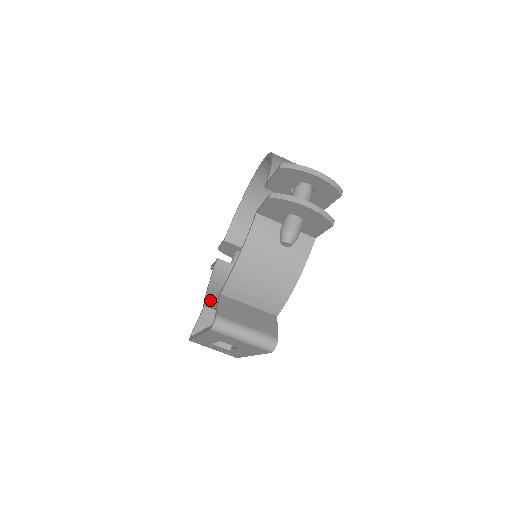
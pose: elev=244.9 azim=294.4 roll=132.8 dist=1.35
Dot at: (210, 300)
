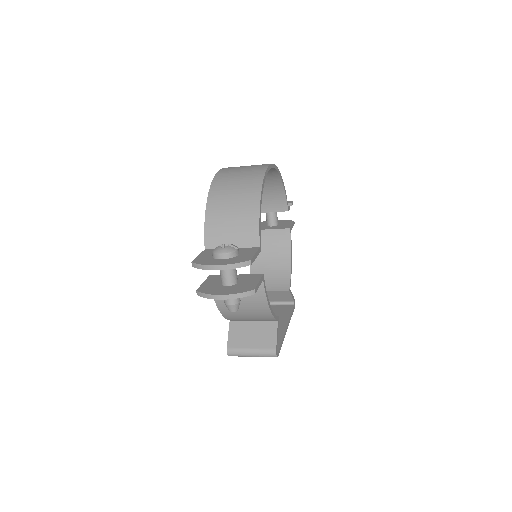
Dot at: occluded
